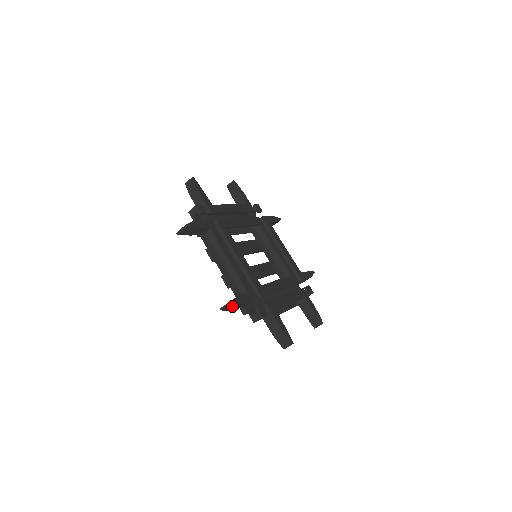
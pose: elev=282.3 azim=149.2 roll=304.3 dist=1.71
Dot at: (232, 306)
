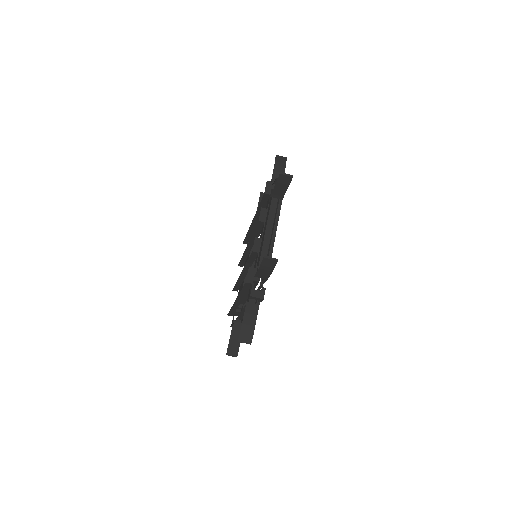
Dot at: (271, 264)
